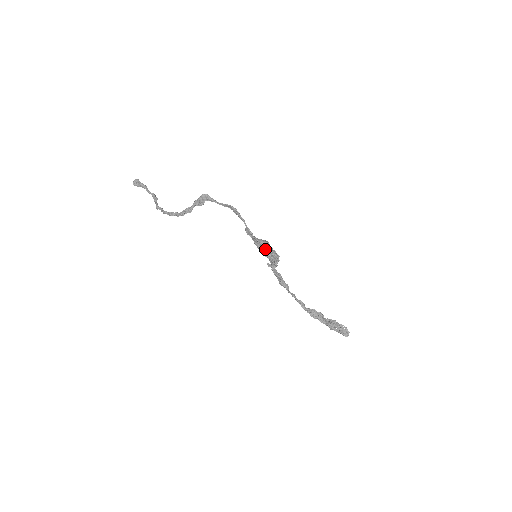
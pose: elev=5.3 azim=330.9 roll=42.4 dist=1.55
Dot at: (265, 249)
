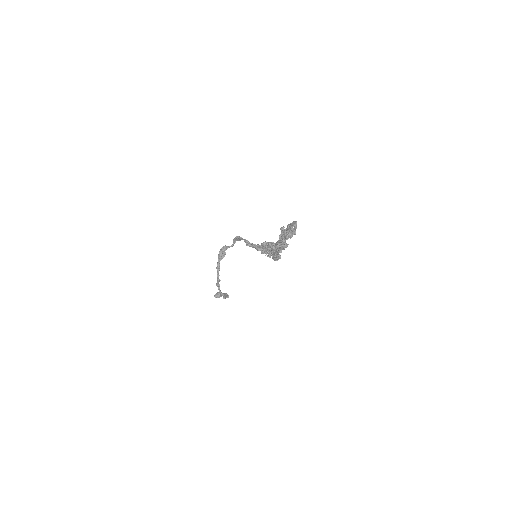
Dot at: (266, 248)
